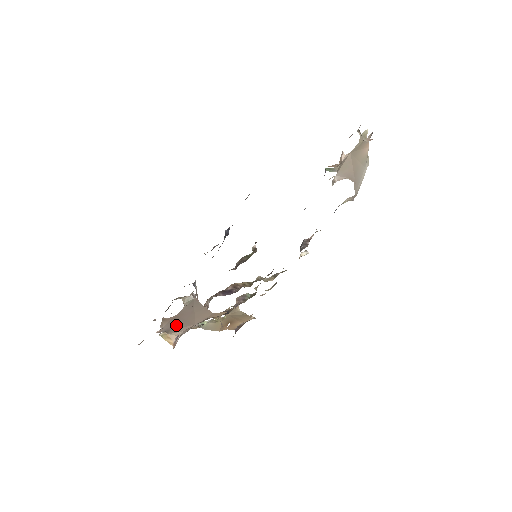
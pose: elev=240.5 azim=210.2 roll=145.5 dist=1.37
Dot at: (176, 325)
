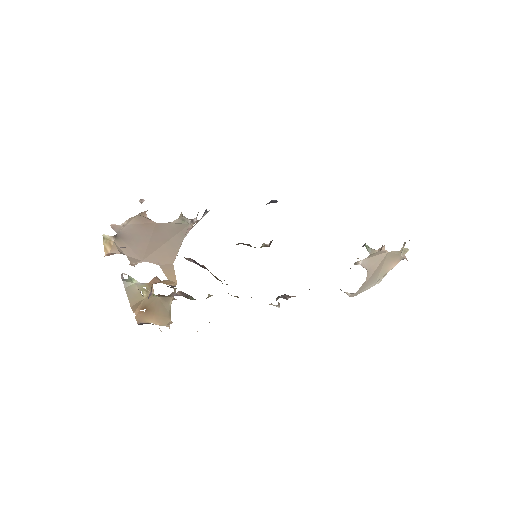
Dot at: (134, 238)
